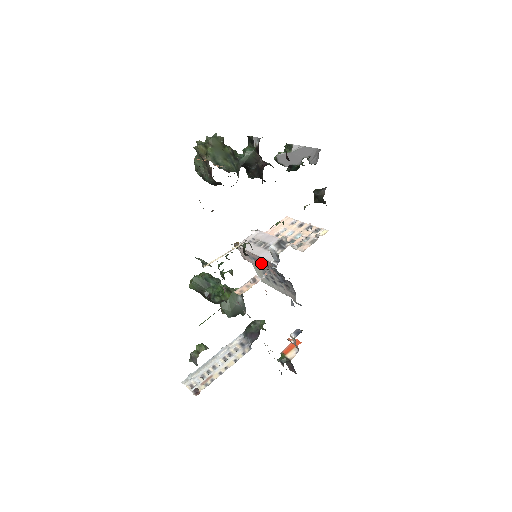
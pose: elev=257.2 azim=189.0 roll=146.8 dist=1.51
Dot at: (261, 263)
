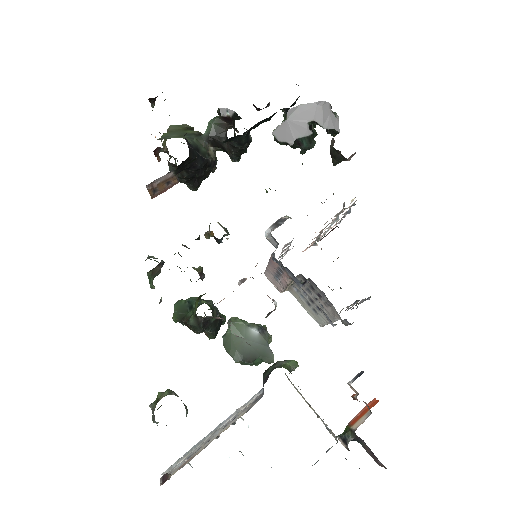
Dot at: (280, 275)
